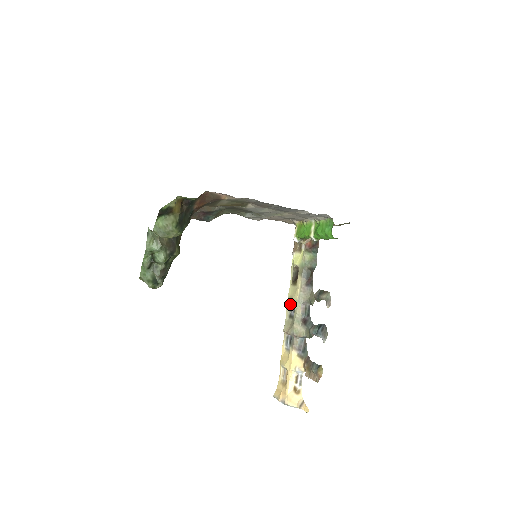
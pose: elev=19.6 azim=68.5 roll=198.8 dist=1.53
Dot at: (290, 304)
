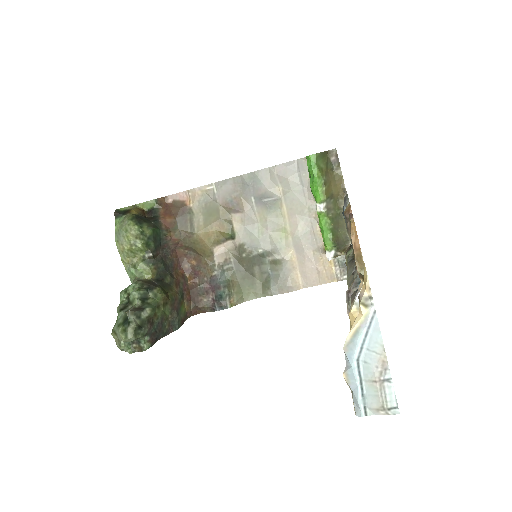
Dot at: occluded
